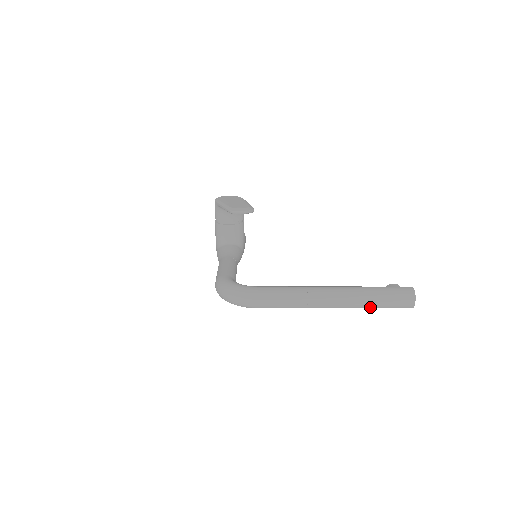
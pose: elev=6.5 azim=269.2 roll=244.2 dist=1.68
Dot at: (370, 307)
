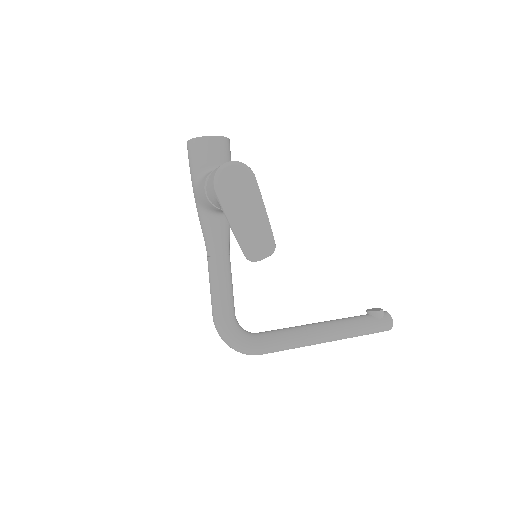
Dot at: occluded
